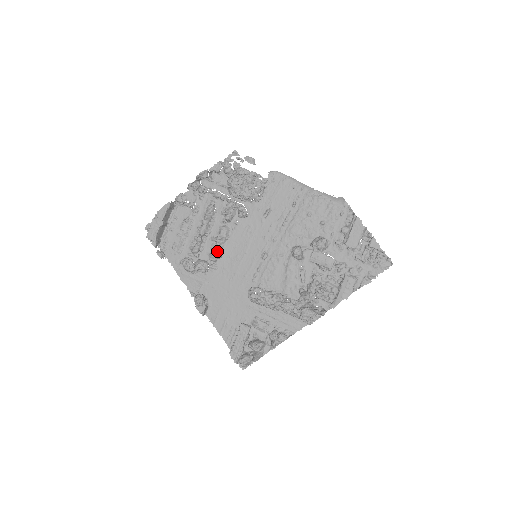
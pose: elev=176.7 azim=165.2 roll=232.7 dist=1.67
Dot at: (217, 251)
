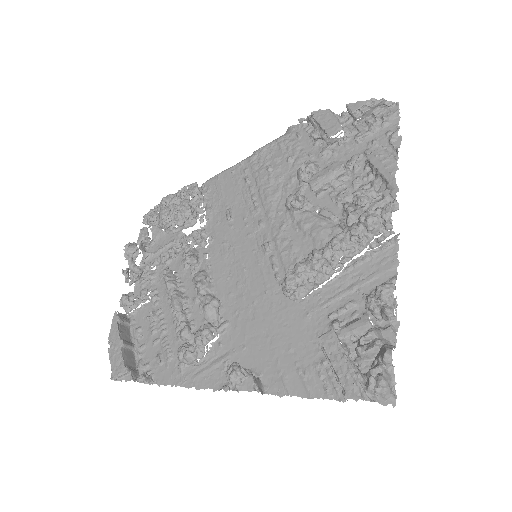
Dot at: (208, 301)
